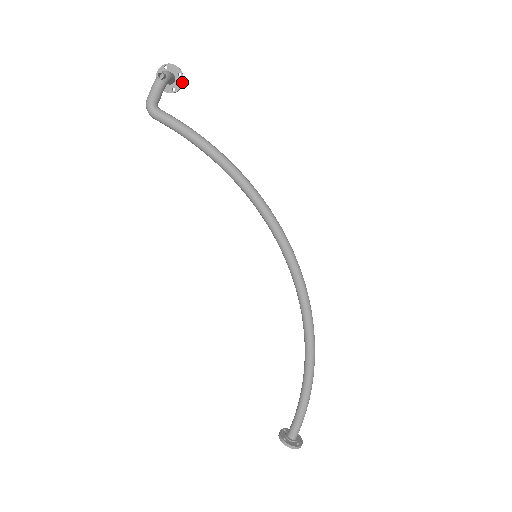
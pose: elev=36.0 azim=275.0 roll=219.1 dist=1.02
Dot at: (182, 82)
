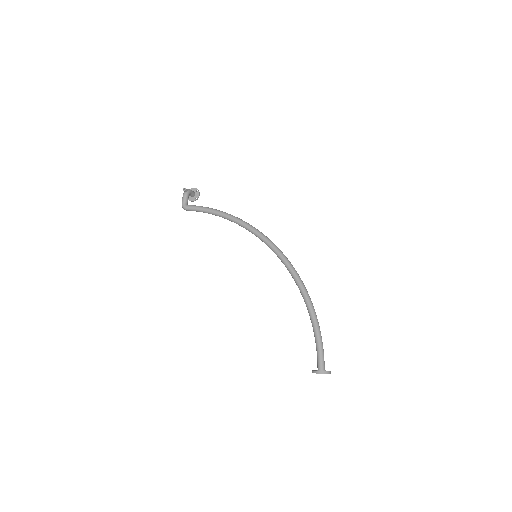
Dot at: (199, 193)
